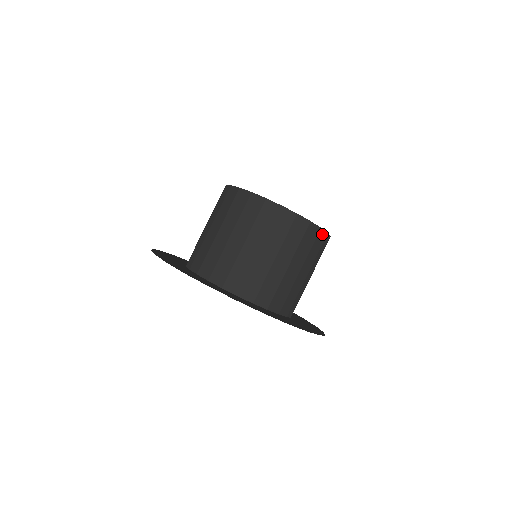
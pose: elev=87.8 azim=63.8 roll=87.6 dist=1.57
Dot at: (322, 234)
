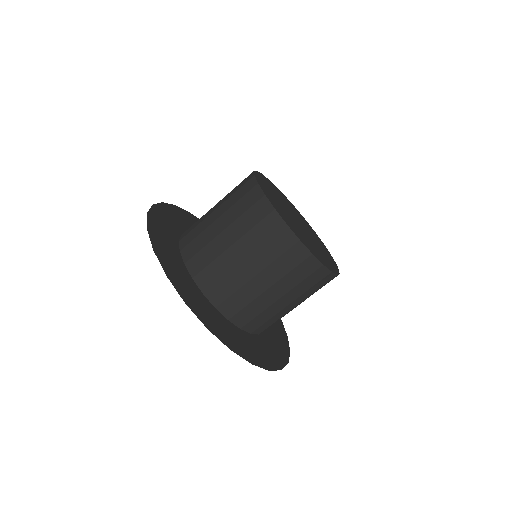
Dot at: (330, 276)
